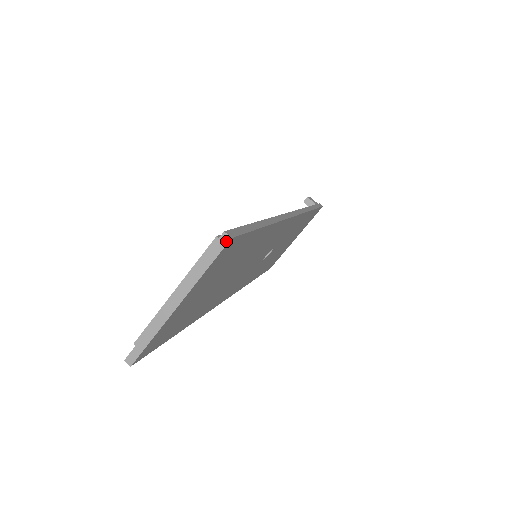
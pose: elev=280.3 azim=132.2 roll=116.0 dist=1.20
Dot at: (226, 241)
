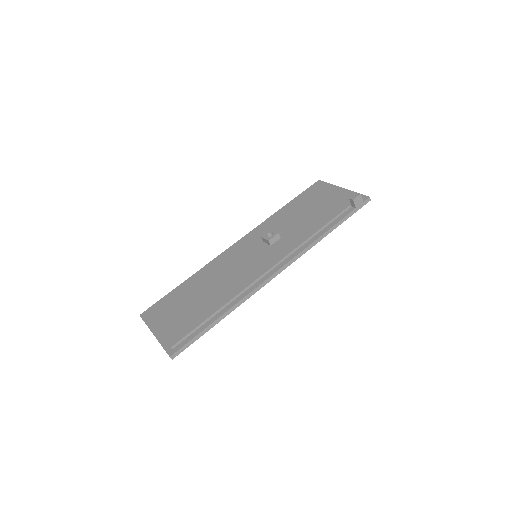
Dot at: occluded
